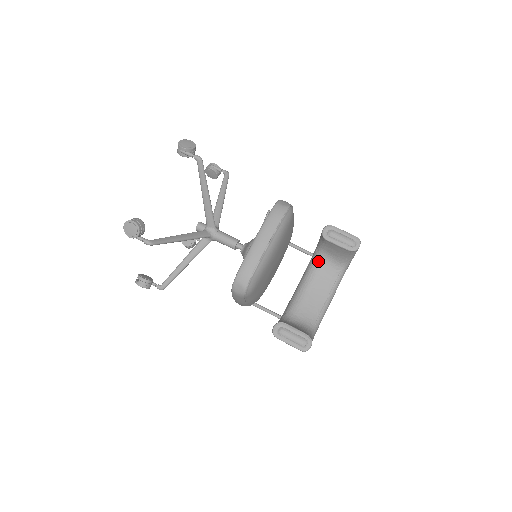
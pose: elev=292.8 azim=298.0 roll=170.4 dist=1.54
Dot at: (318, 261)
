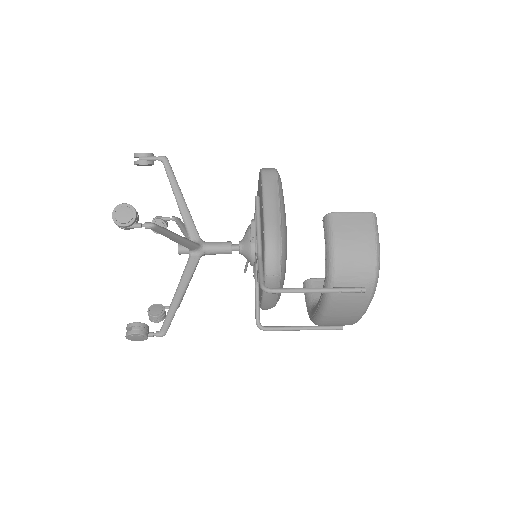
Dot at: occluded
